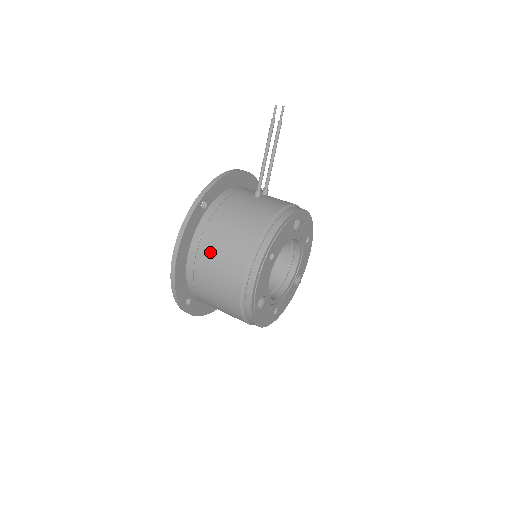
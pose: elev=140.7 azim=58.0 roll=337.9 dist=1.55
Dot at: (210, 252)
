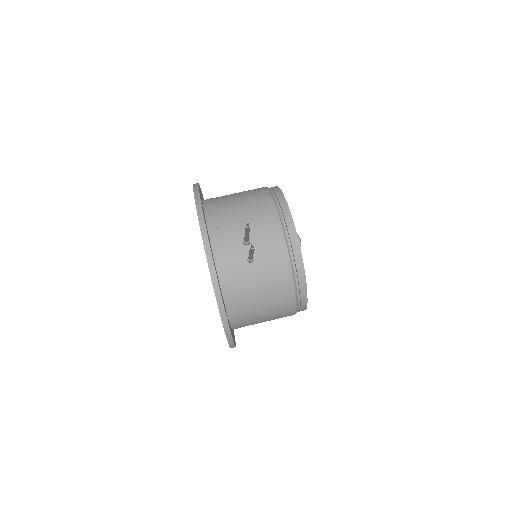
Dot at: (255, 323)
